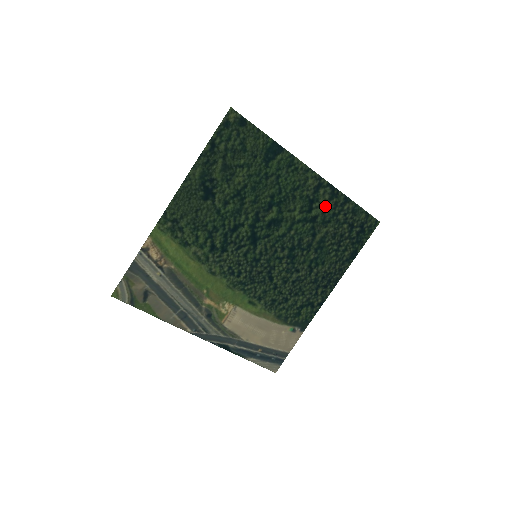
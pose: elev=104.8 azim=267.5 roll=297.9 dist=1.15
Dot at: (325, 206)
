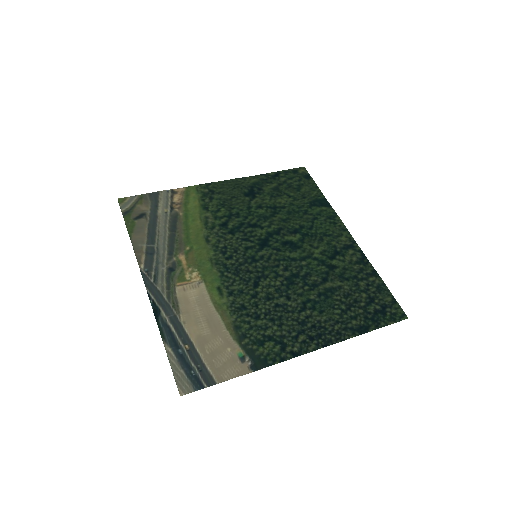
Dot at: (349, 265)
